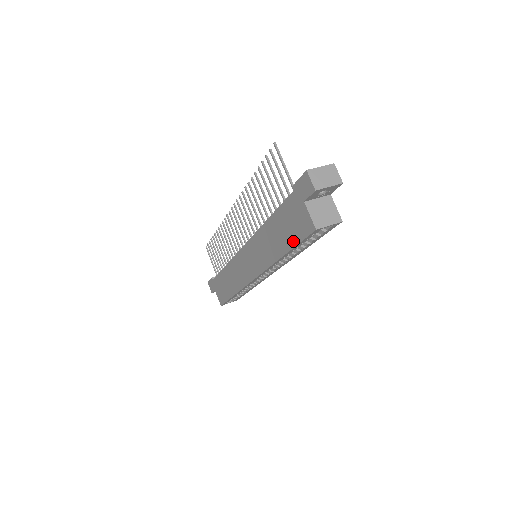
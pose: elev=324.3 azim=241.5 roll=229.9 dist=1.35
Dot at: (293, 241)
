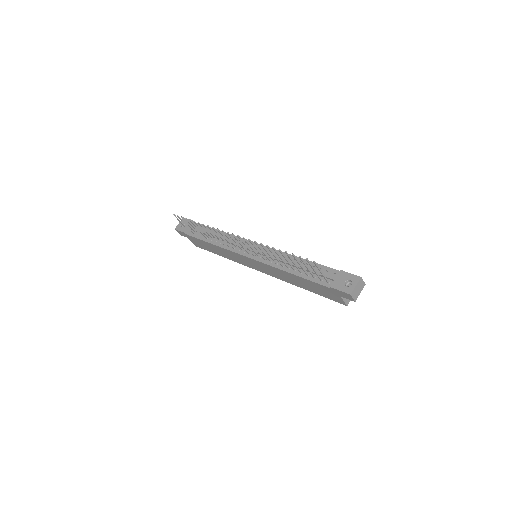
Dot at: (319, 294)
